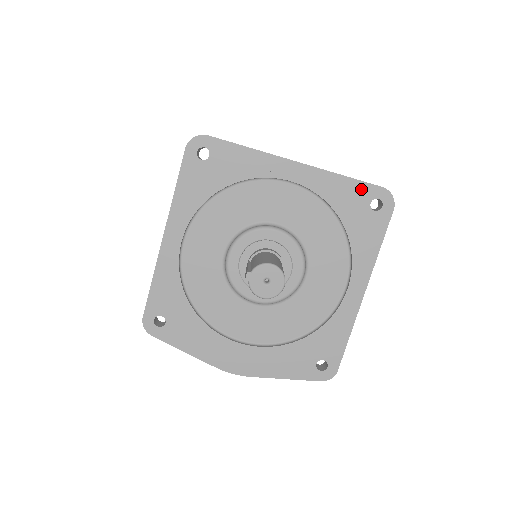
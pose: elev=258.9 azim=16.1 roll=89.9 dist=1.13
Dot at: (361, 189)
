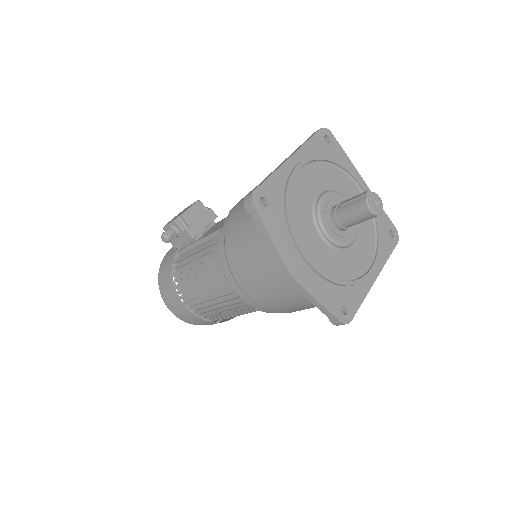
Dot at: (387, 220)
